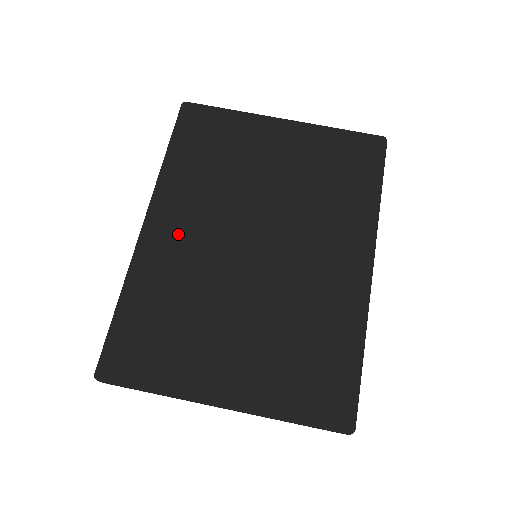
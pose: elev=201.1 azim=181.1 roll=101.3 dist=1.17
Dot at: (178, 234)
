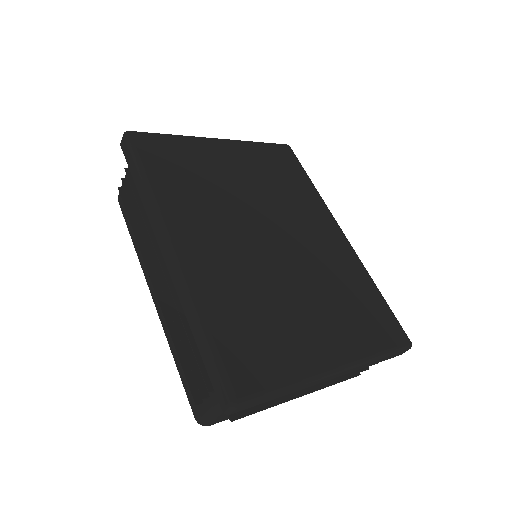
Dot at: (209, 247)
